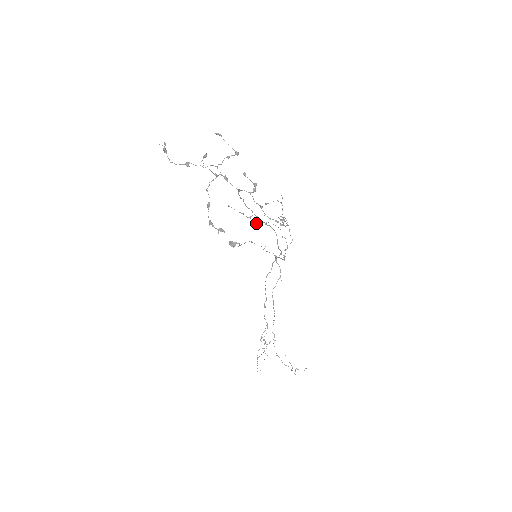
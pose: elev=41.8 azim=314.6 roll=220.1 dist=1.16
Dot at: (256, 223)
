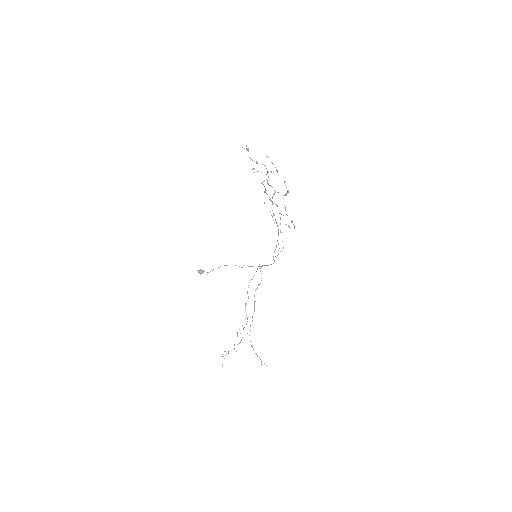
Dot at: occluded
